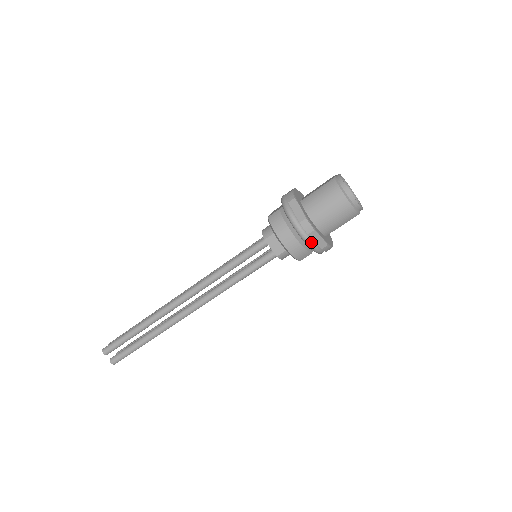
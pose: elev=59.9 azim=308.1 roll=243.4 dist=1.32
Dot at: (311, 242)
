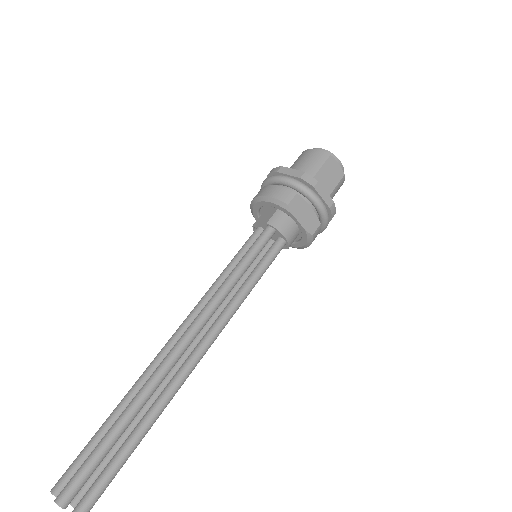
Dot at: (284, 176)
